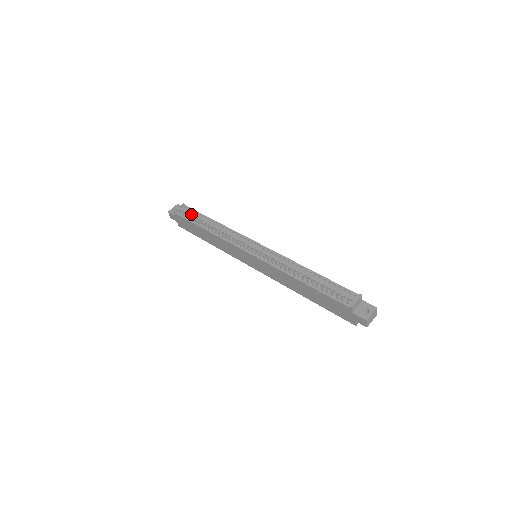
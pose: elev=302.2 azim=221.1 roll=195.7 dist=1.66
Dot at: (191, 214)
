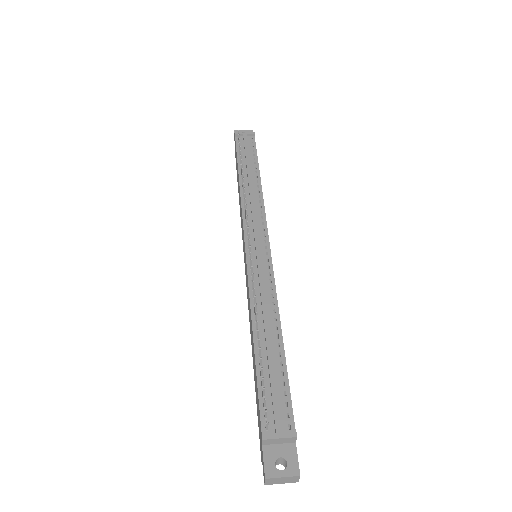
Dot at: (246, 149)
